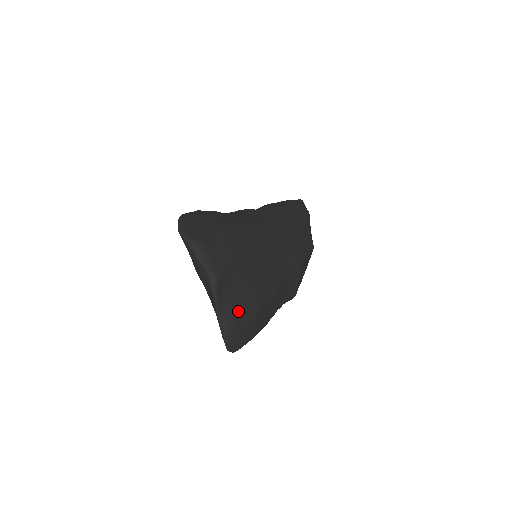
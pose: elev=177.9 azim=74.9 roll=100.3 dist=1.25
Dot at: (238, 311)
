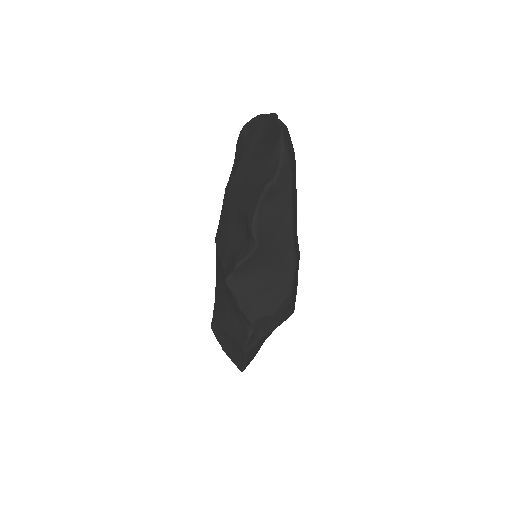
Dot at: occluded
